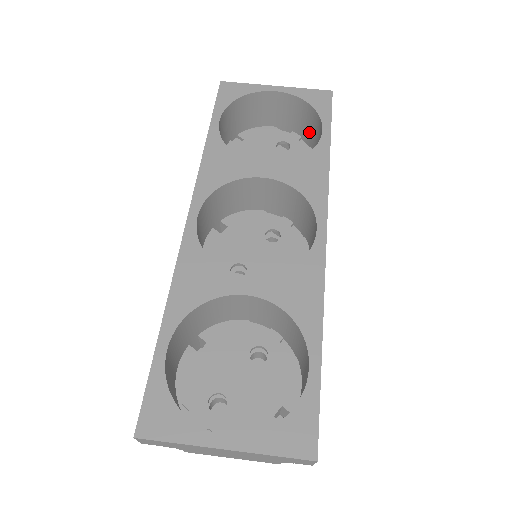
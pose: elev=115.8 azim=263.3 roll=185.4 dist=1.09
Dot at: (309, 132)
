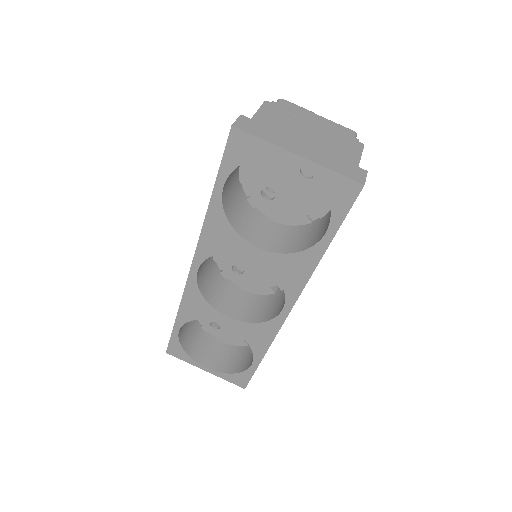
Dot at: occluded
